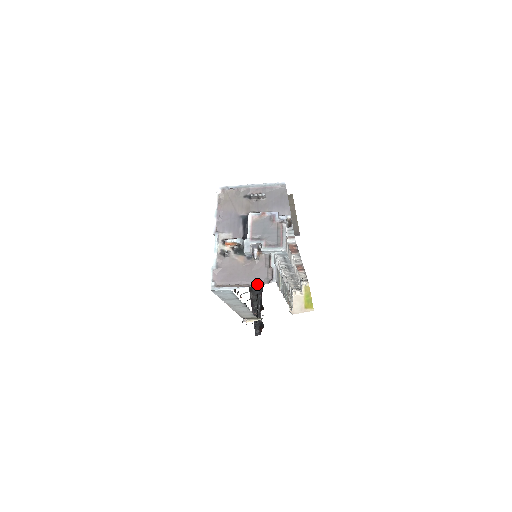
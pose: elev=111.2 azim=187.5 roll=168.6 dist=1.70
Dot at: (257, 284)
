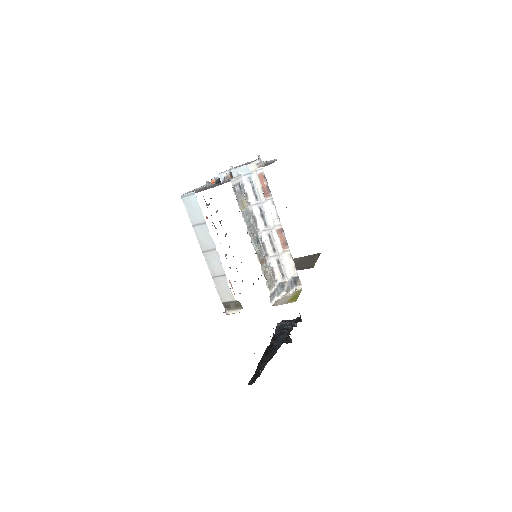
Dot at: occluded
